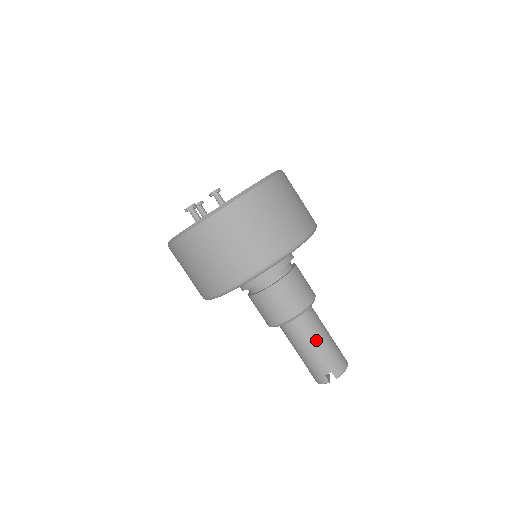
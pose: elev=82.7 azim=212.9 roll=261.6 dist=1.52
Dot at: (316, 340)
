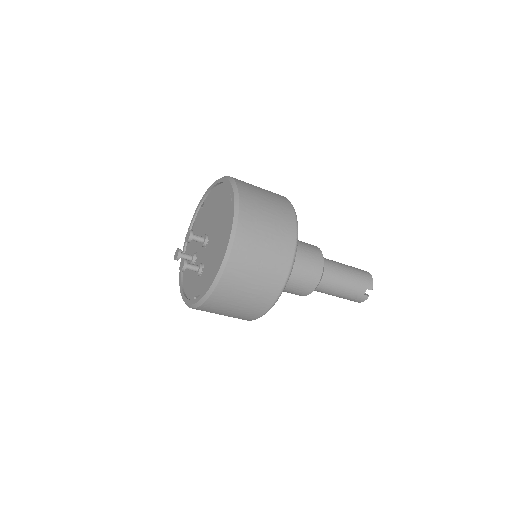
Dot at: (343, 278)
